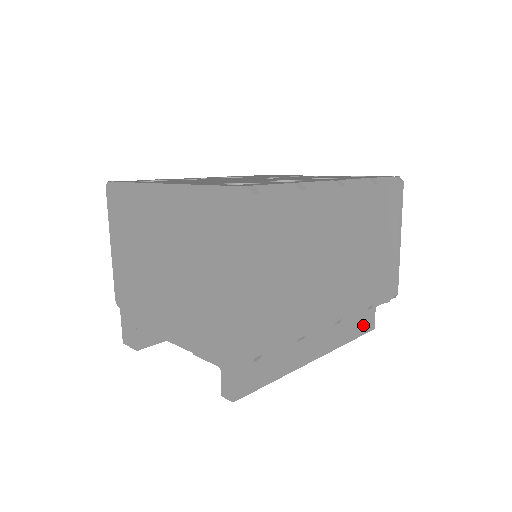
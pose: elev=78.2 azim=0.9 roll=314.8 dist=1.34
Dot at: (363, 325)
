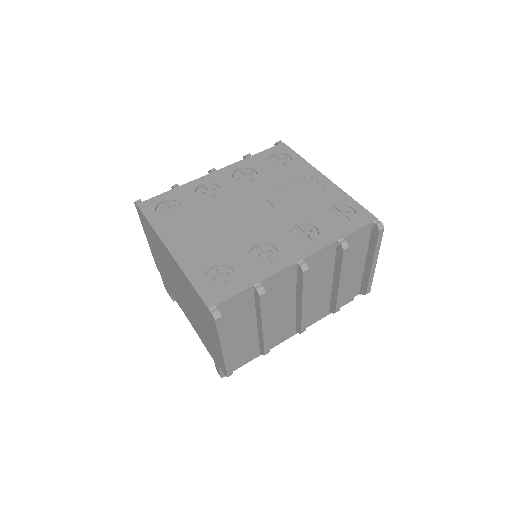
Dot at: occluded
